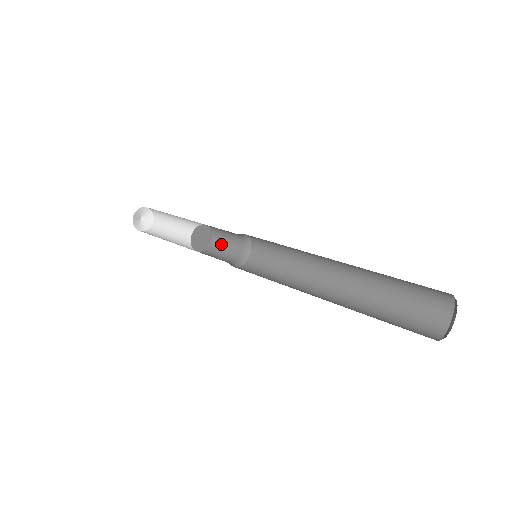
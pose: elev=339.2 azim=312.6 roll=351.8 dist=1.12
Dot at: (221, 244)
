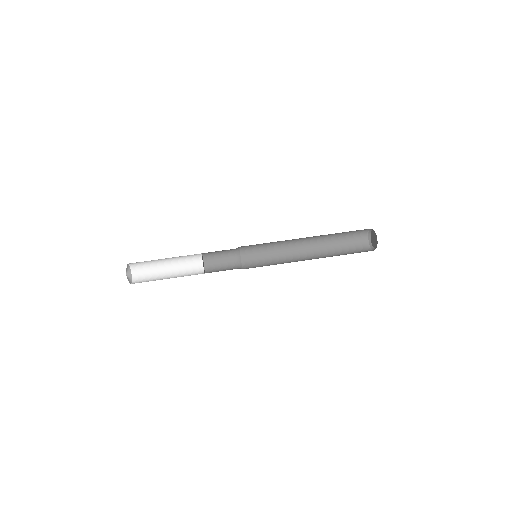
Dot at: (213, 253)
